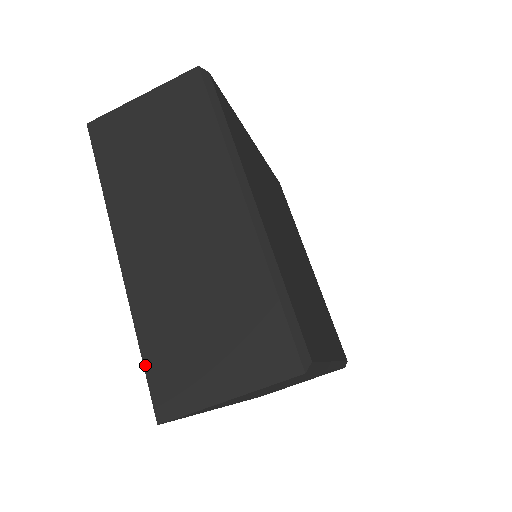
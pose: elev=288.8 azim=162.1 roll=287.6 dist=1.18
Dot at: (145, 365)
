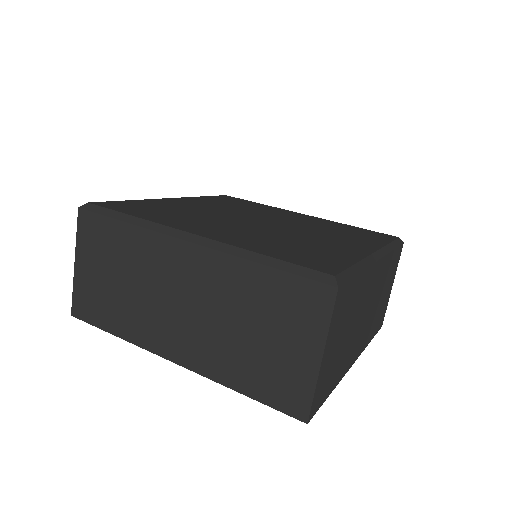
Dot at: (259, 400)
